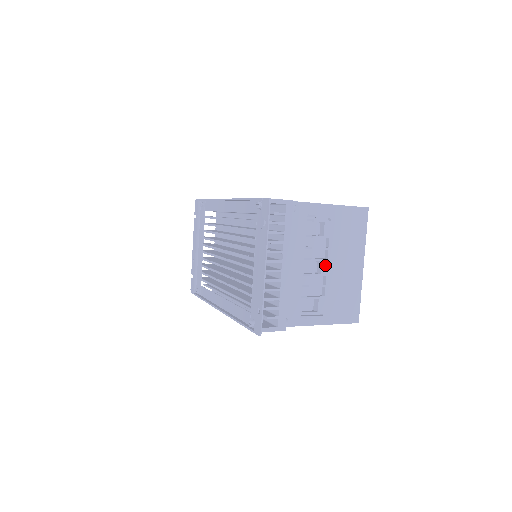
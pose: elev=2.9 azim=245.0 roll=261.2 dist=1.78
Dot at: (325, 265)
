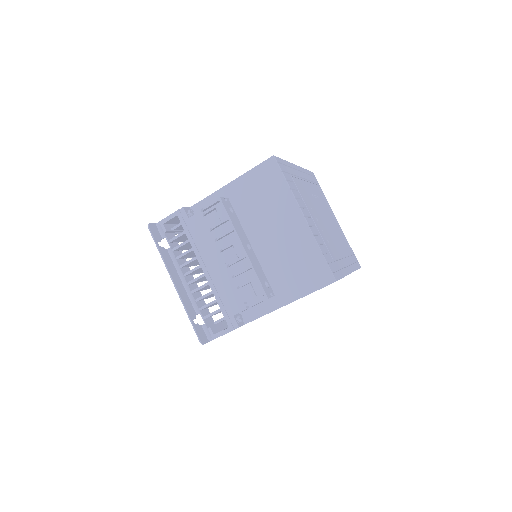
Dot at: (239, 247)
